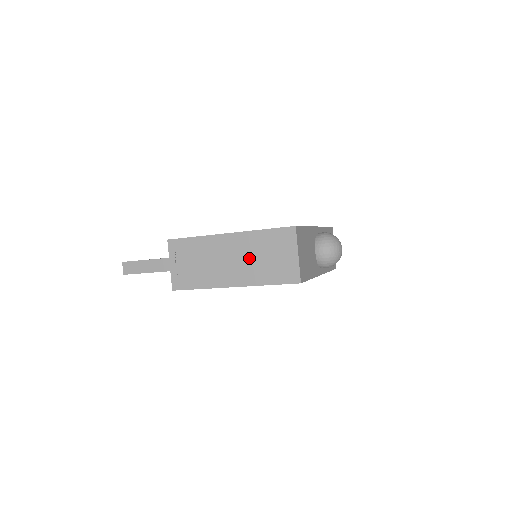
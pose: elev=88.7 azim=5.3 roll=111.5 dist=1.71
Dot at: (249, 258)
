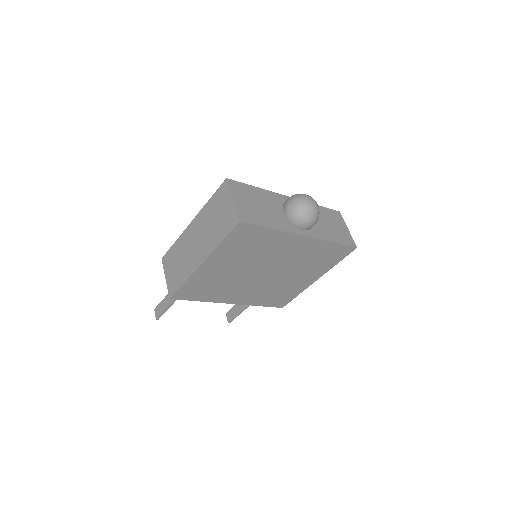
Dot at: (206, 230)
